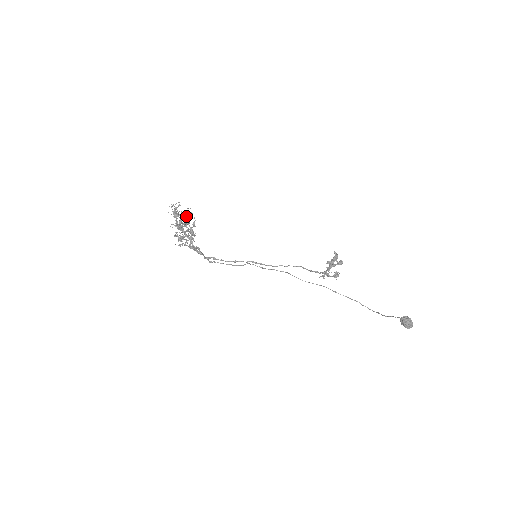
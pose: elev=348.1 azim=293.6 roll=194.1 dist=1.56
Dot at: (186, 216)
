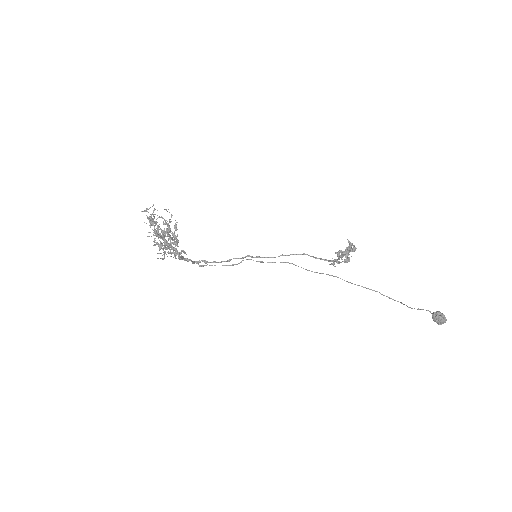
Dot at: occluded
